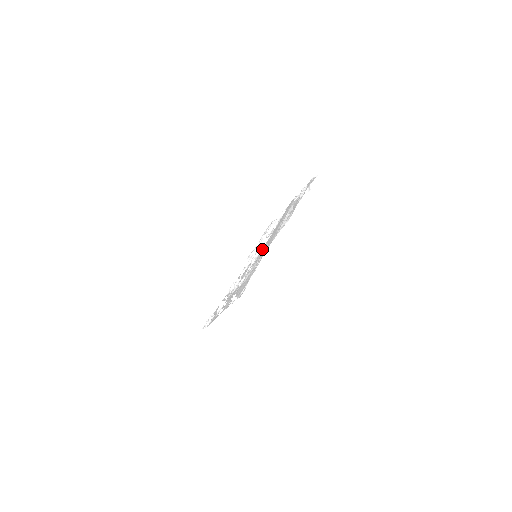
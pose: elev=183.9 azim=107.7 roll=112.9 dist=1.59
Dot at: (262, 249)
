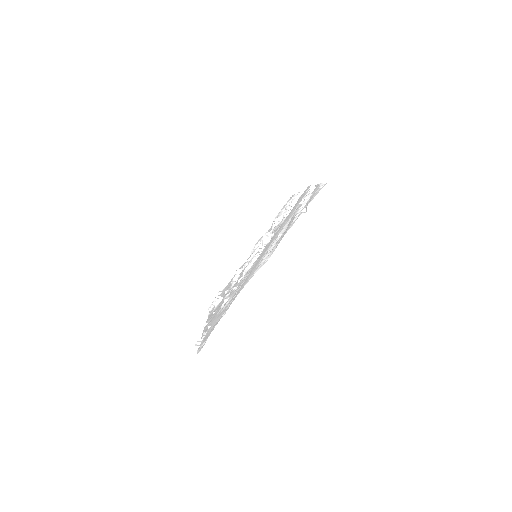
Dot at: (251, 266)
